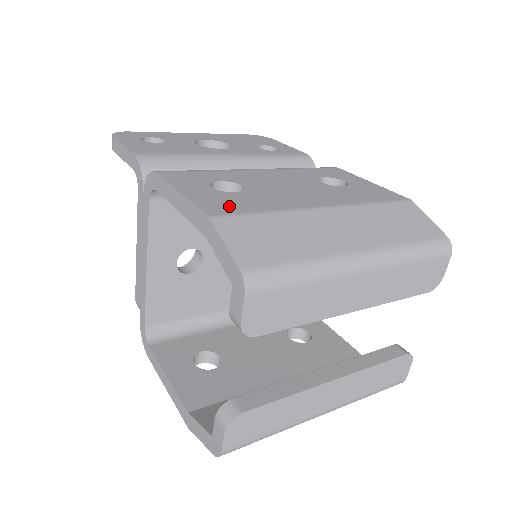
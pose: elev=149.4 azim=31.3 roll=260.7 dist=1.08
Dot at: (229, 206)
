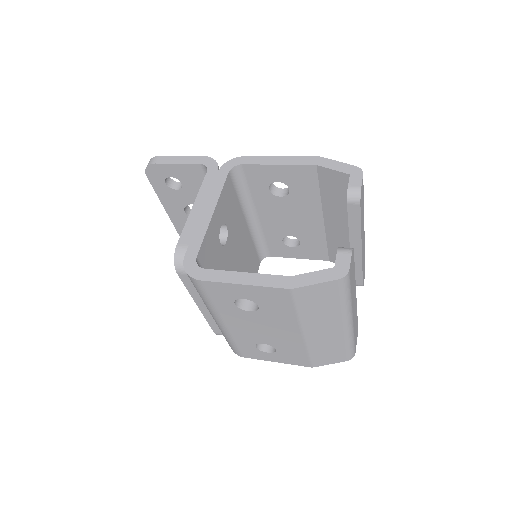
Dot at: occluded
